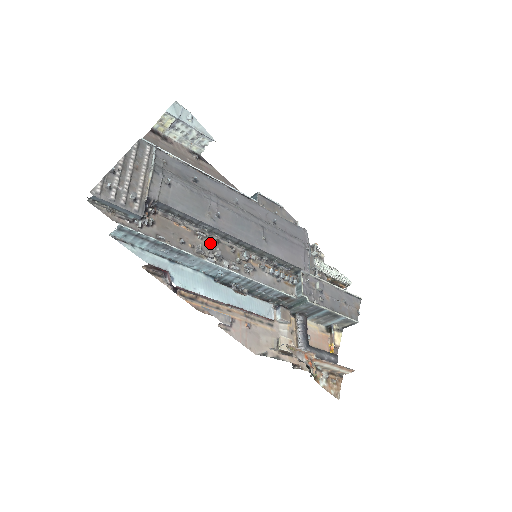
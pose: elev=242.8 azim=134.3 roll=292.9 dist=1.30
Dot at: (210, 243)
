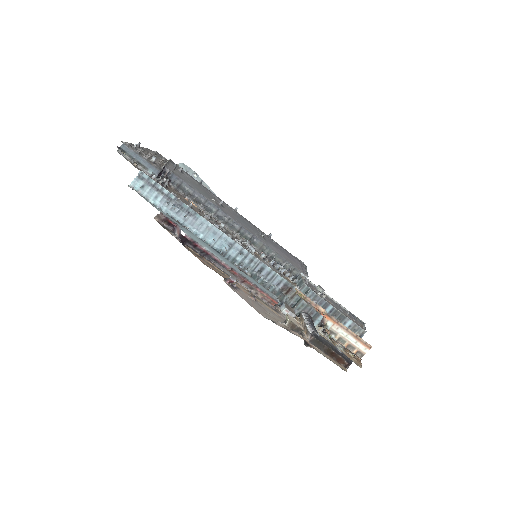
Dot at: (215, 222)
